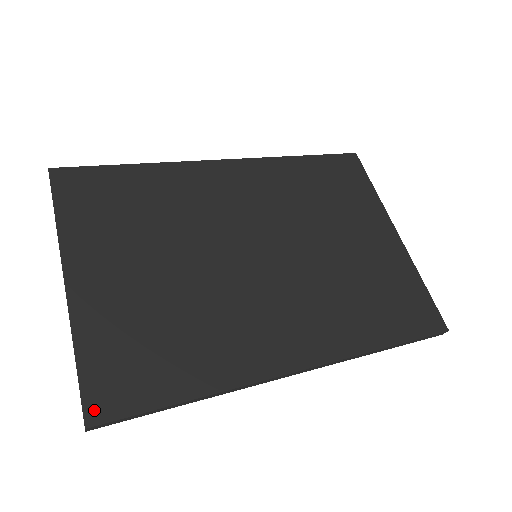
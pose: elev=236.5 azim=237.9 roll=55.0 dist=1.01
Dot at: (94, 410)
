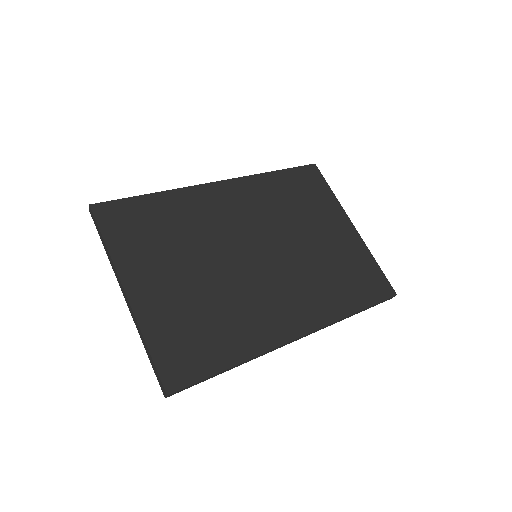
Dot at: (170, 382)
